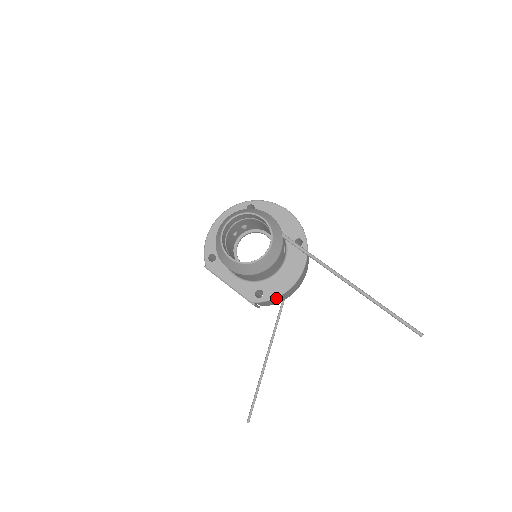
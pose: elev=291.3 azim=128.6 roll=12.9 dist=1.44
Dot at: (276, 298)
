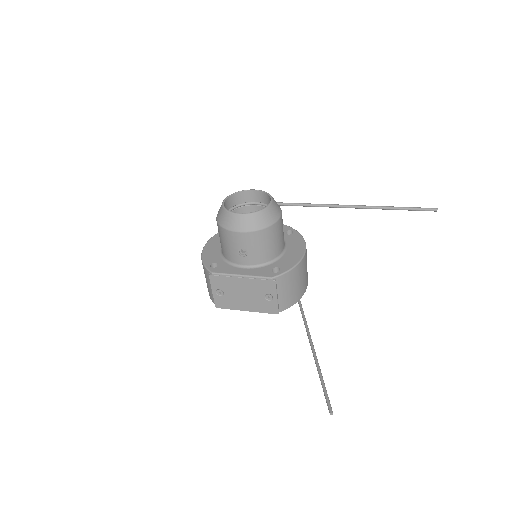
Dot at: (294, 270)
